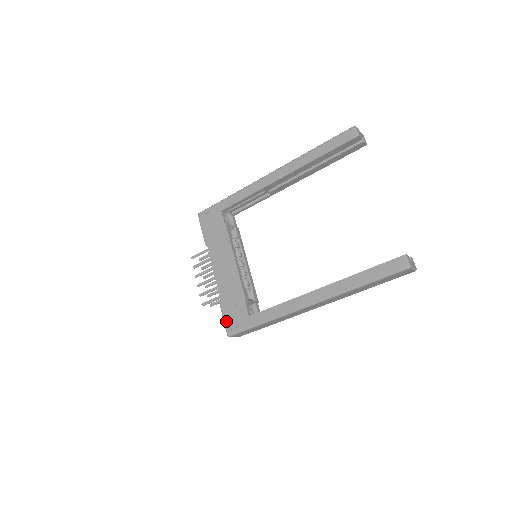
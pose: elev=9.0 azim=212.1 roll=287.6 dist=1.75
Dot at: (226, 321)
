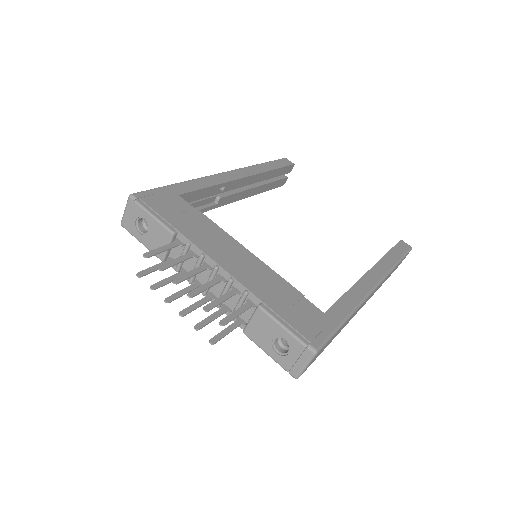
Dot at: (296, 329)
